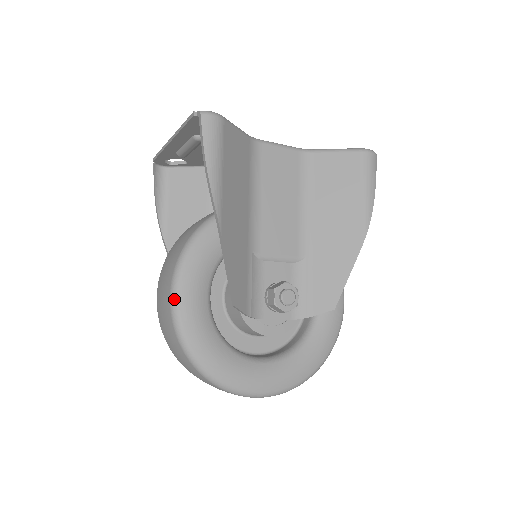
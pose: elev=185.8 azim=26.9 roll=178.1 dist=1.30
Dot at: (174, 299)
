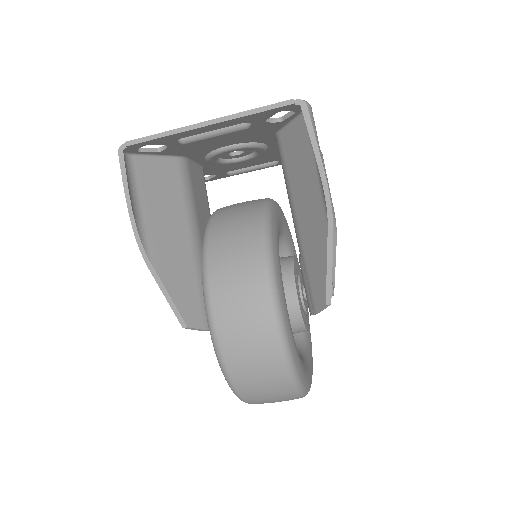
Dot at: (278, 312)
